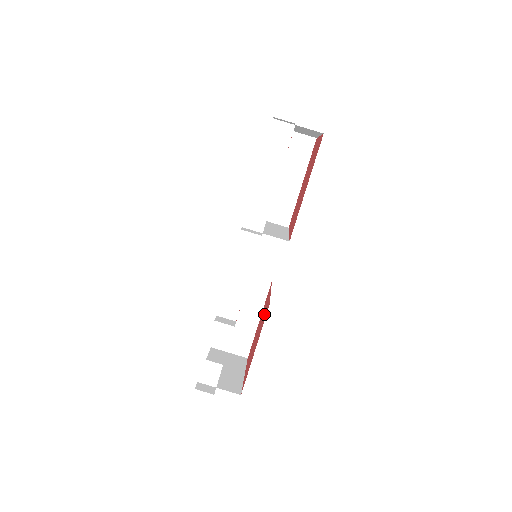
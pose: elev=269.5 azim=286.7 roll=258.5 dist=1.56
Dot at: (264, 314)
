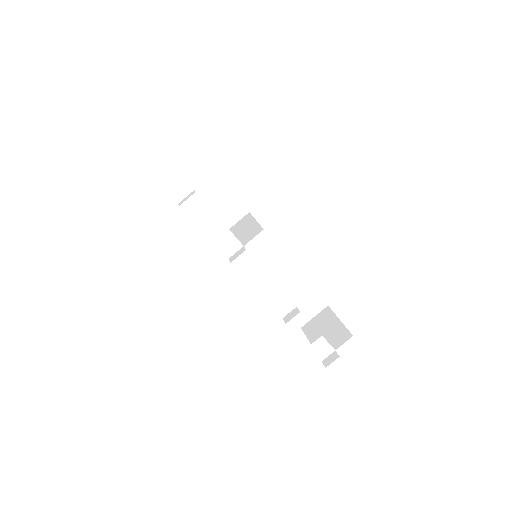
Dot at: occluded
